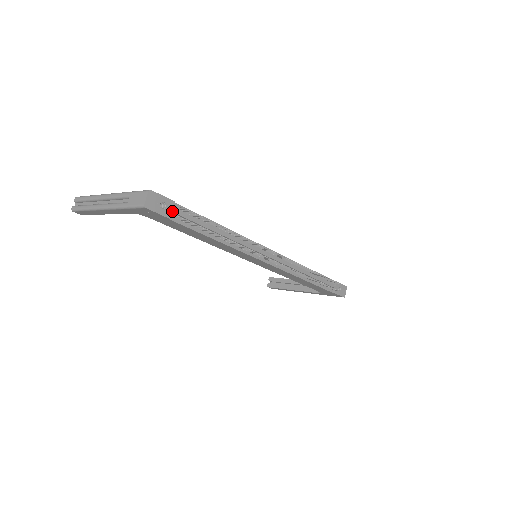
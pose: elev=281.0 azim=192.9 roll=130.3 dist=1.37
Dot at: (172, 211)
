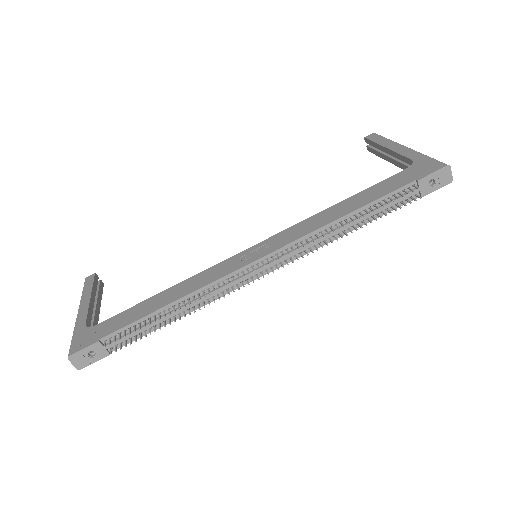
Dot at: (104, 349)
